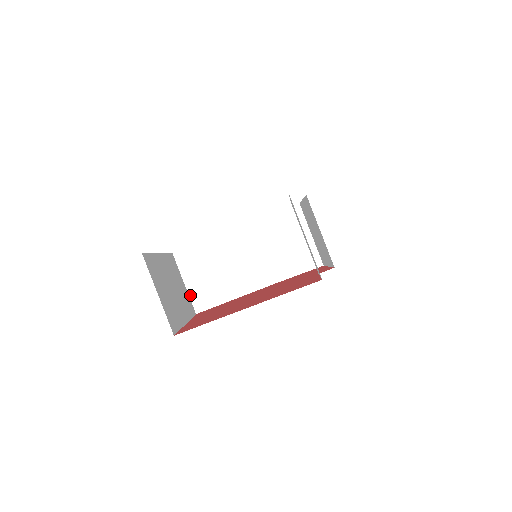
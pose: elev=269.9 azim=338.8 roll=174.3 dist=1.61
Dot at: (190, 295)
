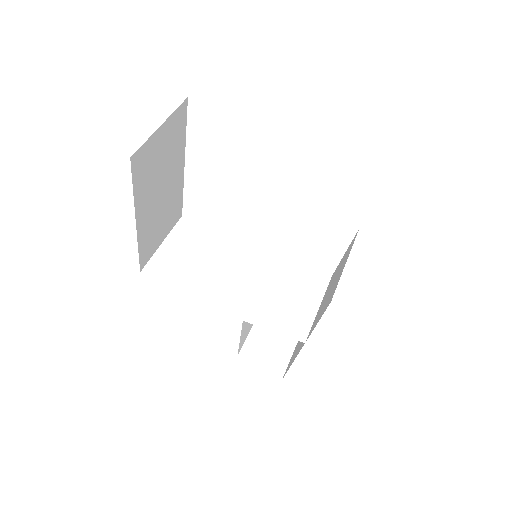
Dot at: (155, 254)
